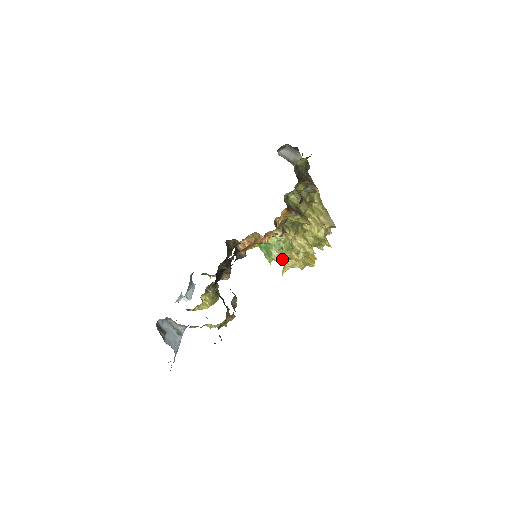
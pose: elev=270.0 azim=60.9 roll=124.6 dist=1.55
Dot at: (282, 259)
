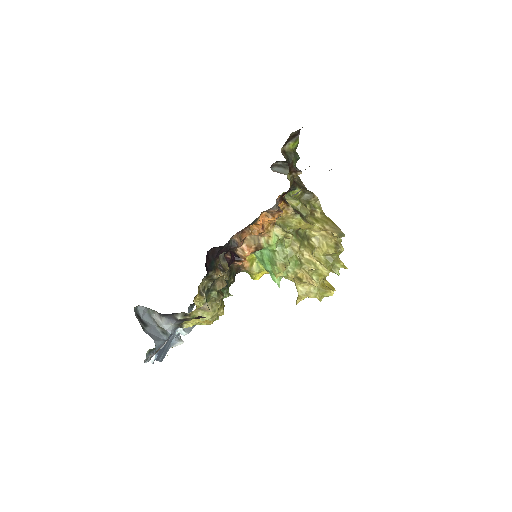
Dot at: (291, 276)
